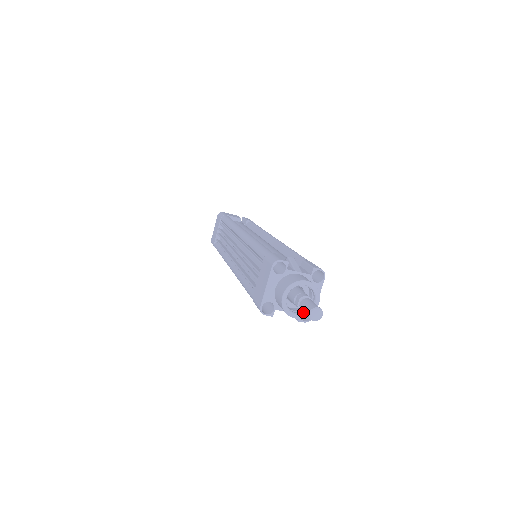
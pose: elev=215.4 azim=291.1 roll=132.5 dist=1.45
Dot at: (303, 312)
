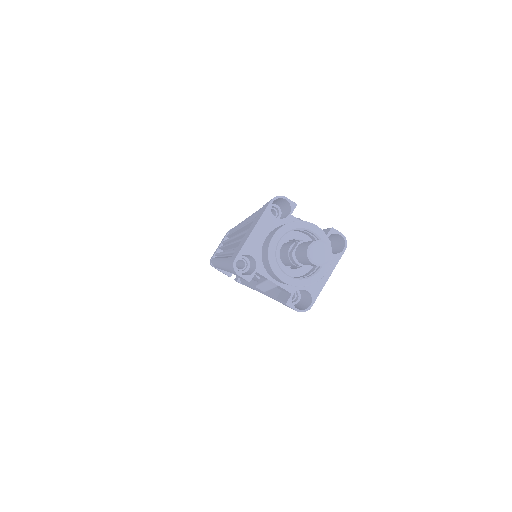
Dot at: (299, 277)
